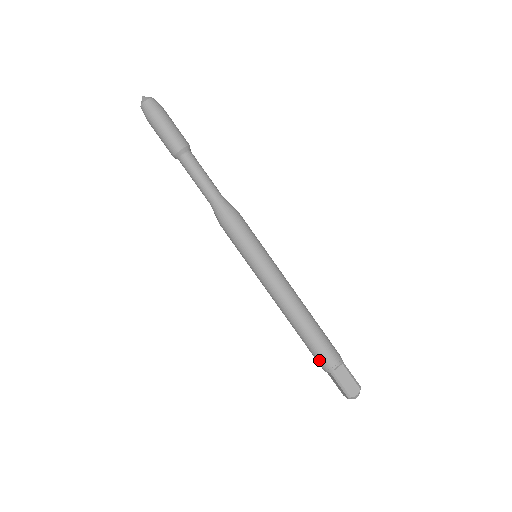
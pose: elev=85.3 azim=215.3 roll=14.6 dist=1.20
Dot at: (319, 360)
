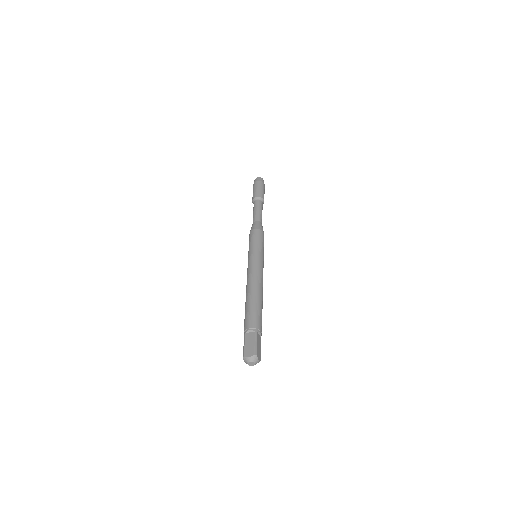
Dot at: (244, 324)
